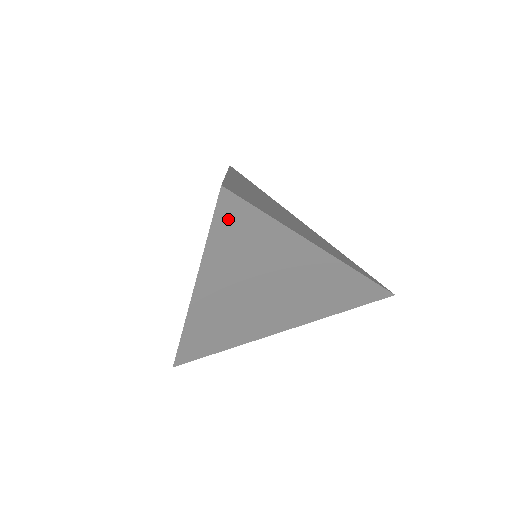
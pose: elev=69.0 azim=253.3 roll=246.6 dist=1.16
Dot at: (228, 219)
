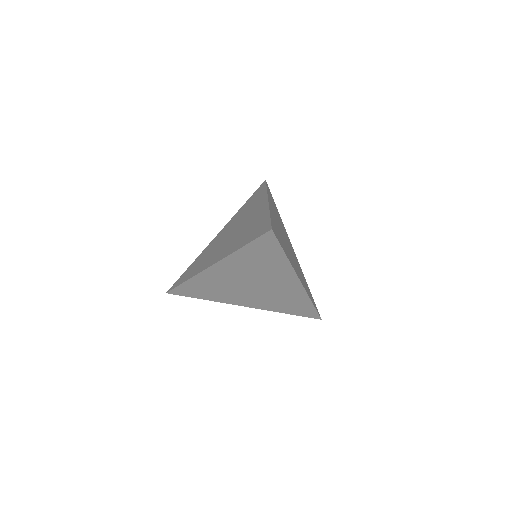
Dot at: (263, 243)
